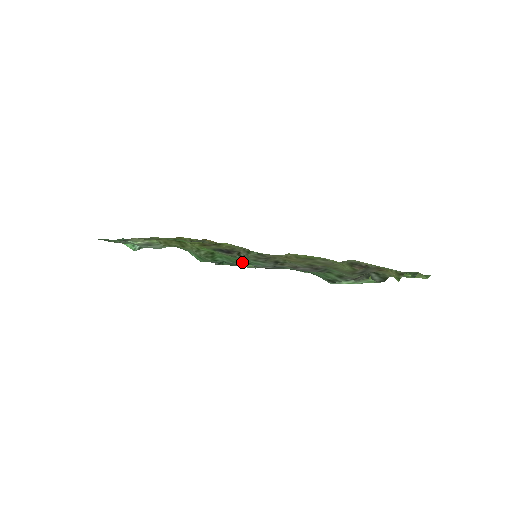
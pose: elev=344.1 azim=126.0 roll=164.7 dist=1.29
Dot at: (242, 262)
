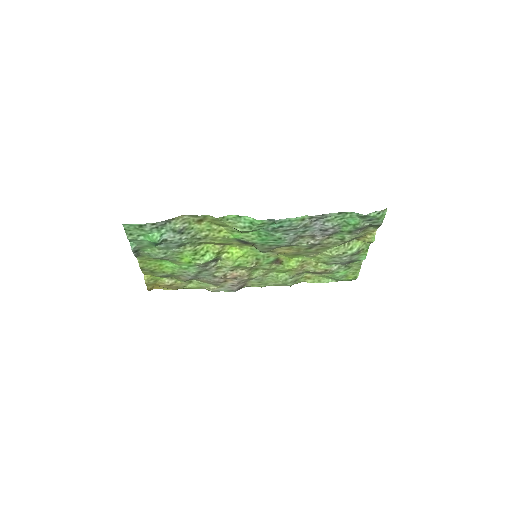
Dot at: (271, 238)
